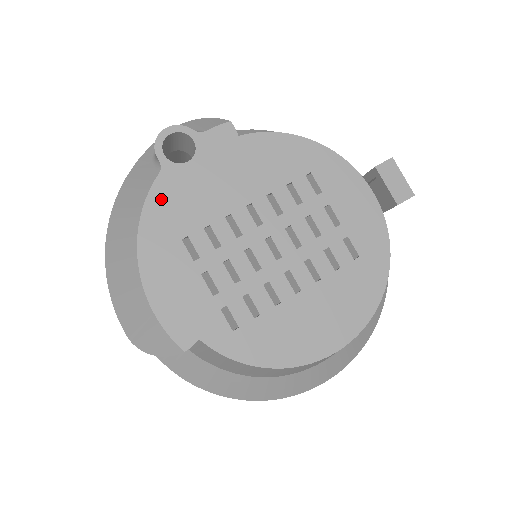
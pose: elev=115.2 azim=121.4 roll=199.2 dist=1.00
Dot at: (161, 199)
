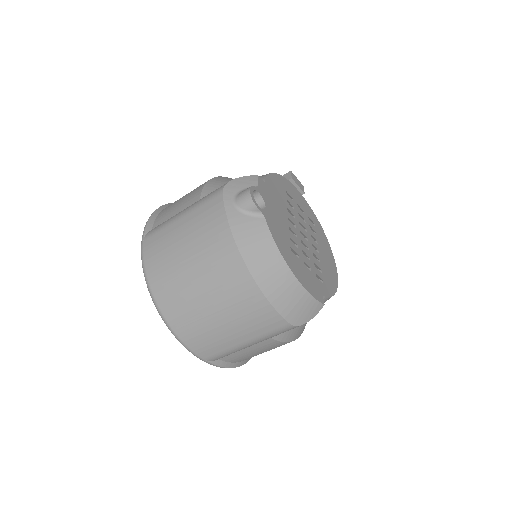
Dot at: (275, 233)
